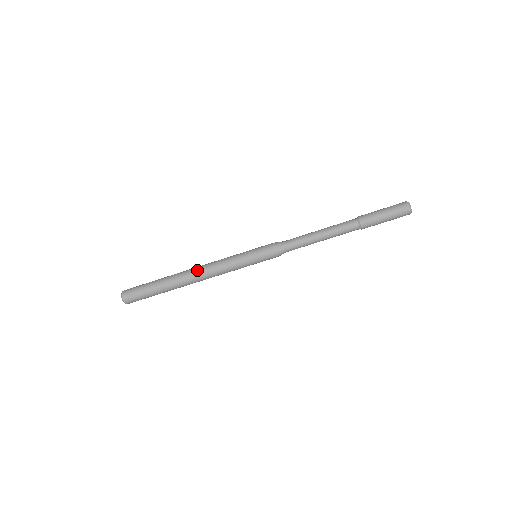
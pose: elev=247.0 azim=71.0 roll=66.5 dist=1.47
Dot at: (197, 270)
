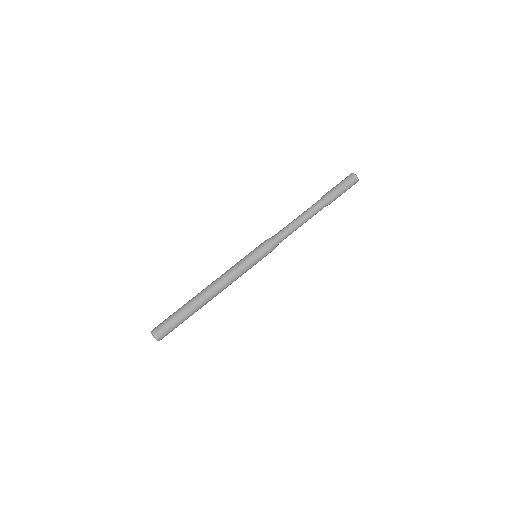
Dot at: (211, 284)
